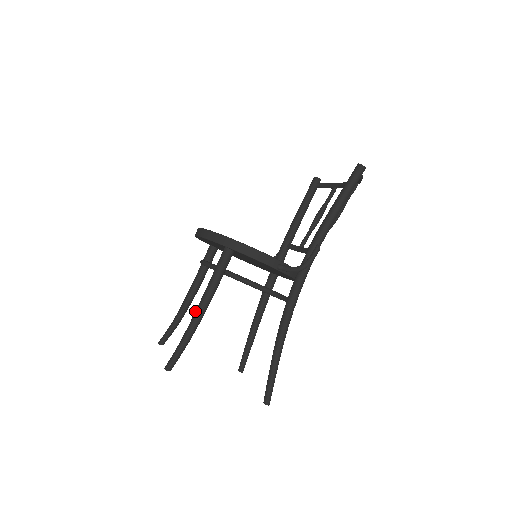
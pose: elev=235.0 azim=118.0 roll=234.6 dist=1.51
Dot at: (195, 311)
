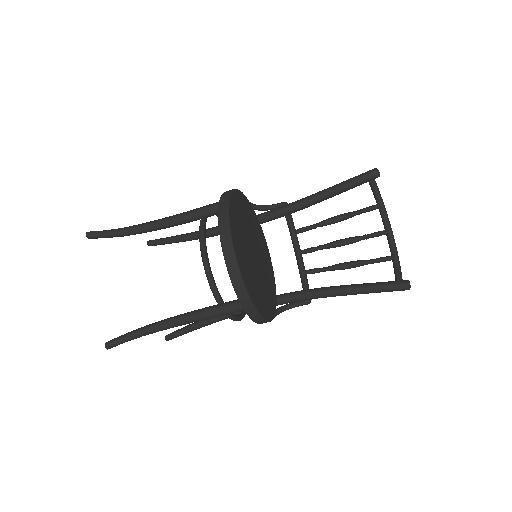
Dot at: (168, 323)
